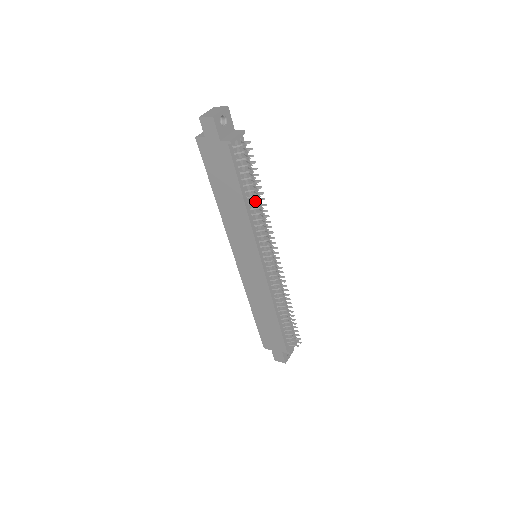
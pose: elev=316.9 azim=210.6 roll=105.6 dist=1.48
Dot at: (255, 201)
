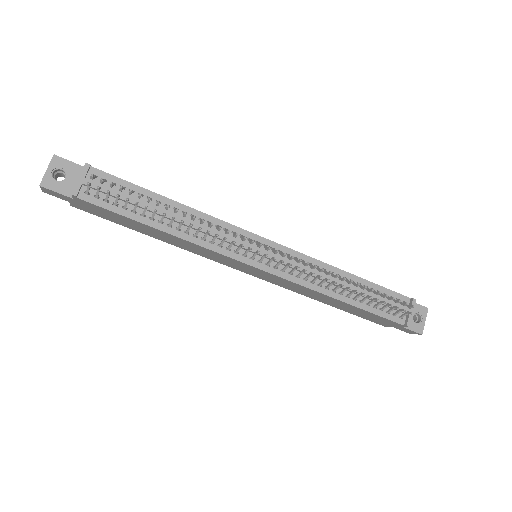
Dot at: (170, 220)
